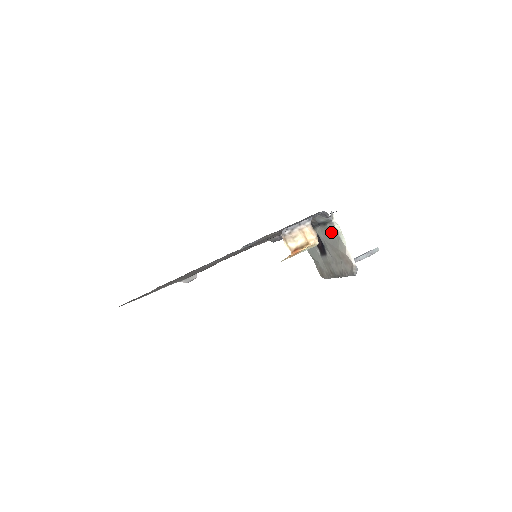
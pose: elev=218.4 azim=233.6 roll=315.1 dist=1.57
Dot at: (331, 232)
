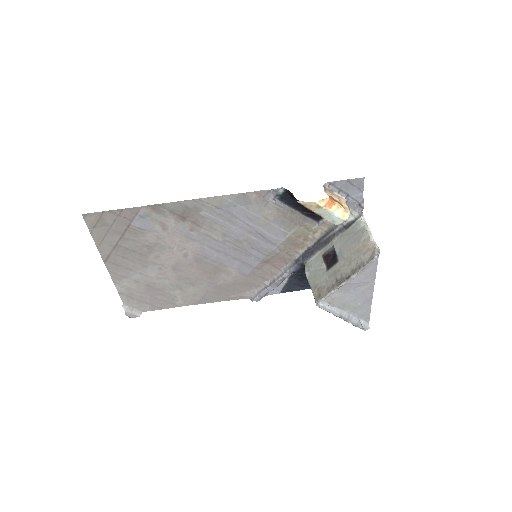
Dot at: (355, 231)
